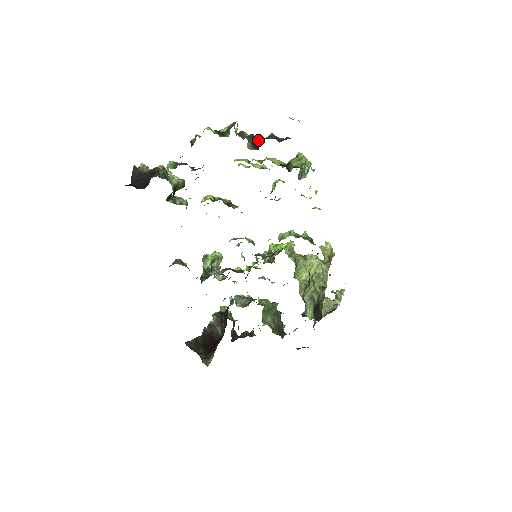
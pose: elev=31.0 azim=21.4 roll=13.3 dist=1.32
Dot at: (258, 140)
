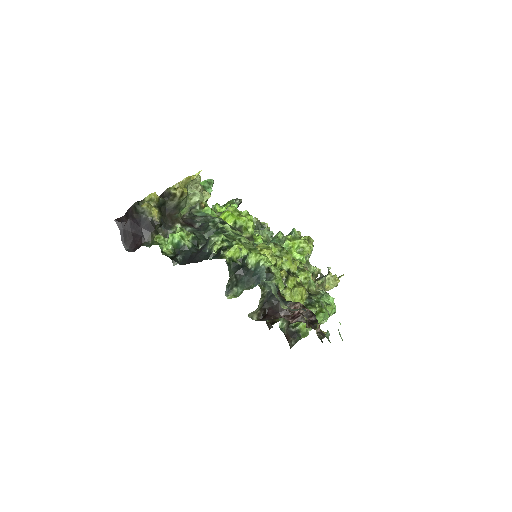
Dot at: (277, 299)
